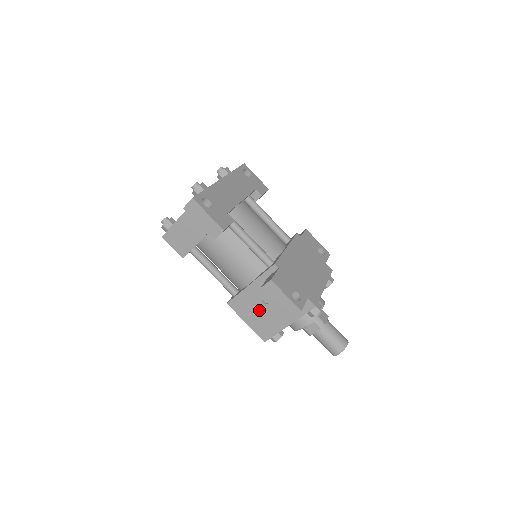
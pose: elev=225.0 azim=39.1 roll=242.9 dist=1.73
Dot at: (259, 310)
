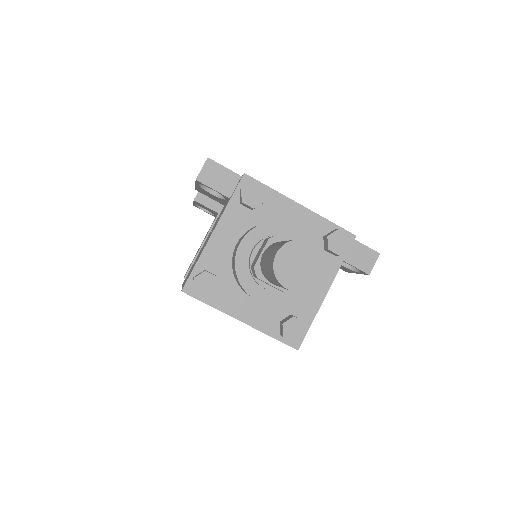
Dot at: occluded
